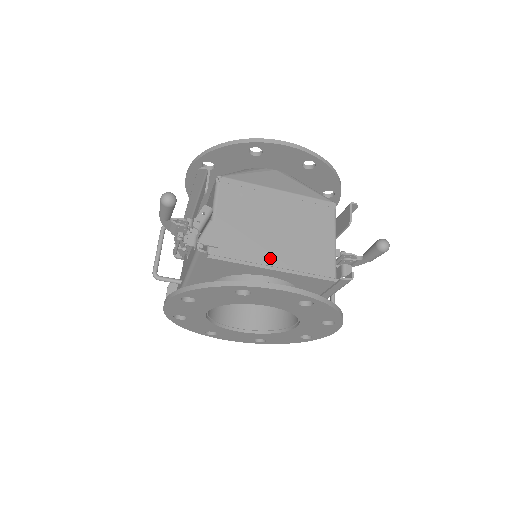
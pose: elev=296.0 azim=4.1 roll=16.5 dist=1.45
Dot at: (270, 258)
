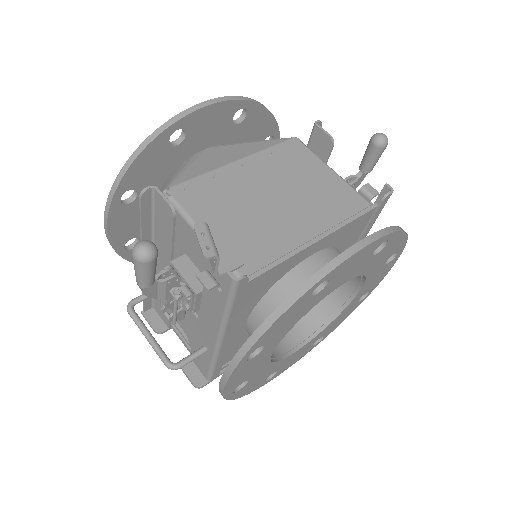
Dot at: (301, 233)
